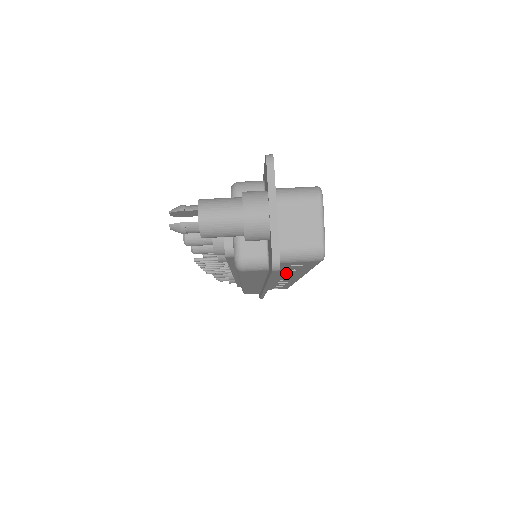
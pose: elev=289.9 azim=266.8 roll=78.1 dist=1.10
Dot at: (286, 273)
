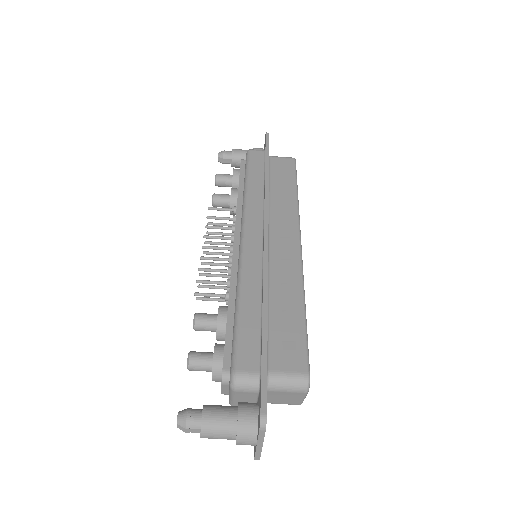
Dot at: occluded
